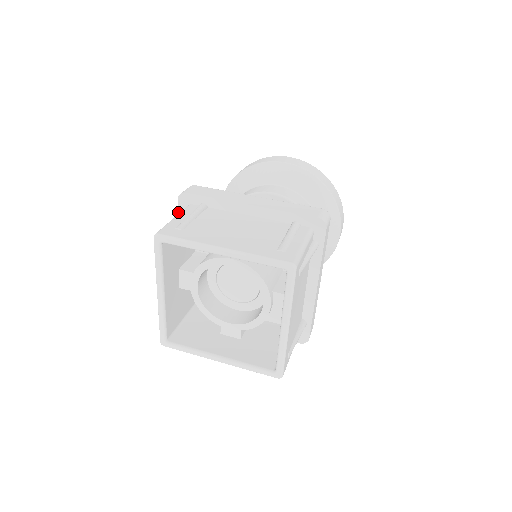
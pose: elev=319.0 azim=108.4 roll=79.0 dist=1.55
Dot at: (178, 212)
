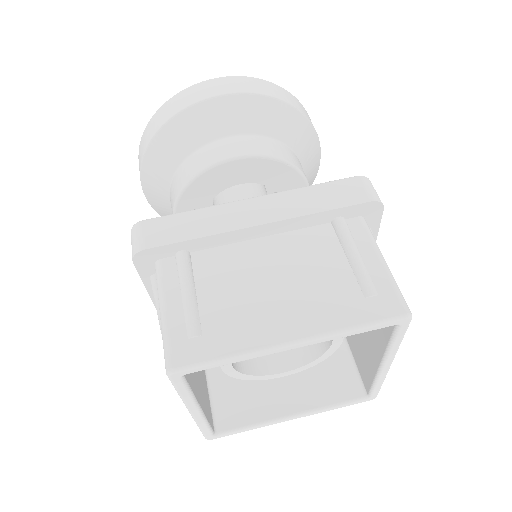
Dot at: (140, 276)
